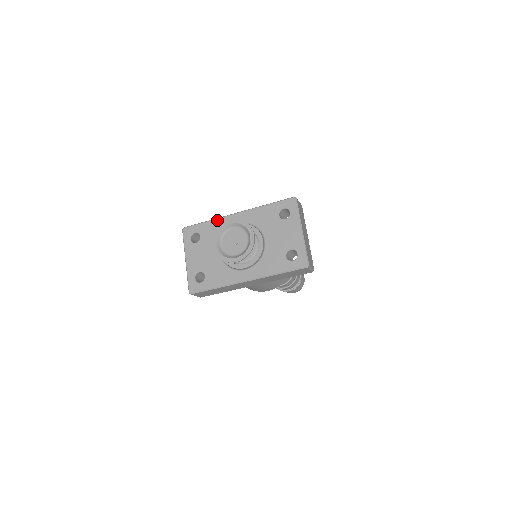
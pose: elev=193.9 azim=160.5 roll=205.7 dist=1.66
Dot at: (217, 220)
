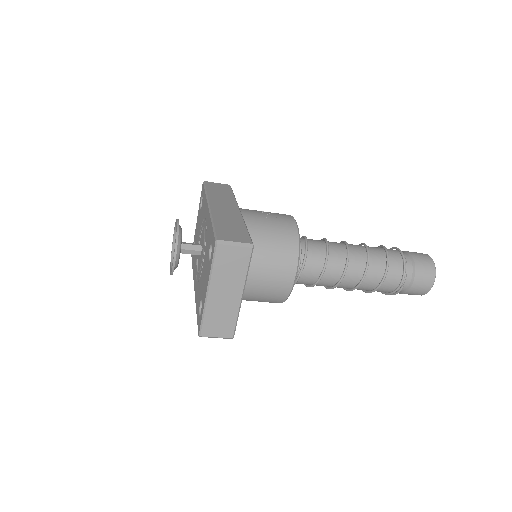
Dot at: (205, 199)
